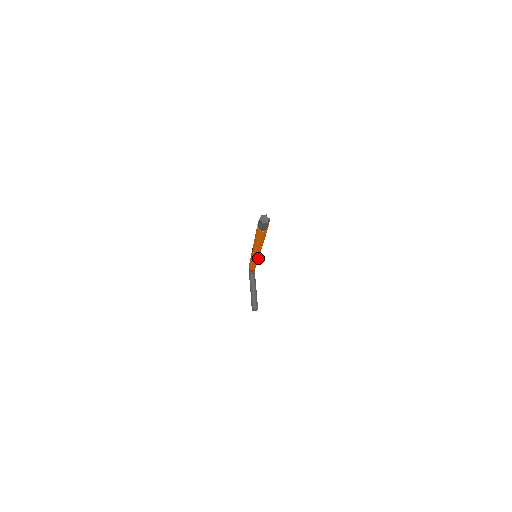
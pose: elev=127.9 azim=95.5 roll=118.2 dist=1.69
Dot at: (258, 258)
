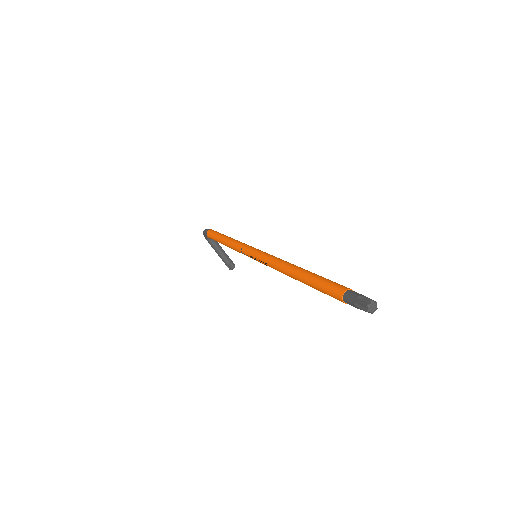
Dot at: occluded
